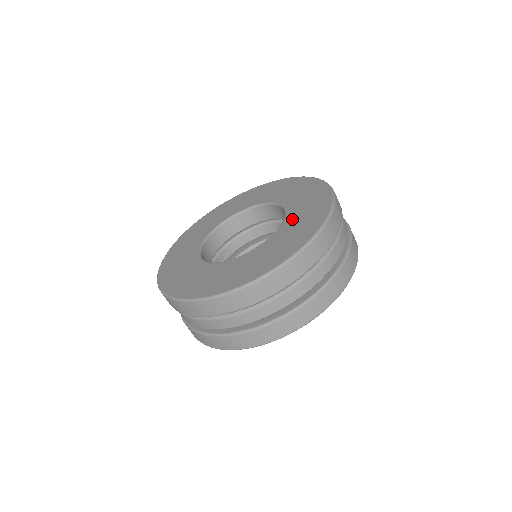
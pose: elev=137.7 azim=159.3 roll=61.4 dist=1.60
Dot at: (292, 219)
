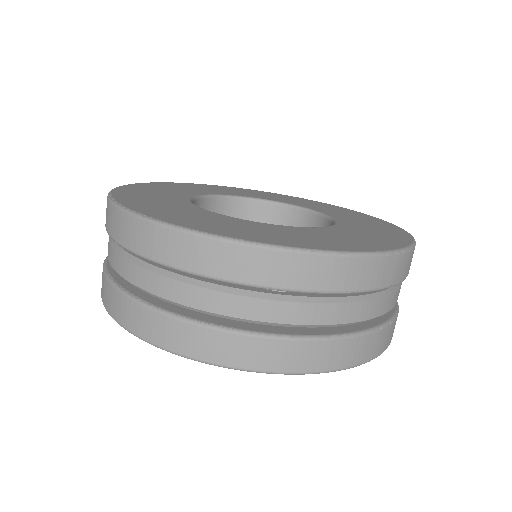
Dot at: (347, 219)
